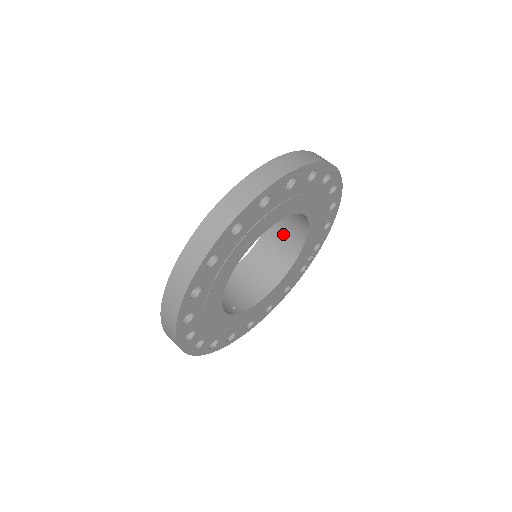
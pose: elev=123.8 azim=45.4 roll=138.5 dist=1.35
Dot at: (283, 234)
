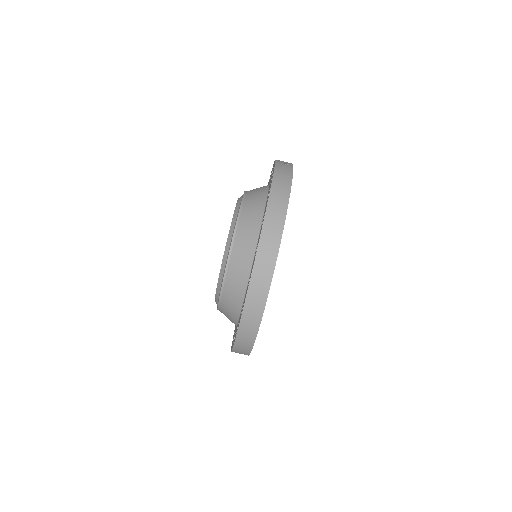
Dot at: occluded
